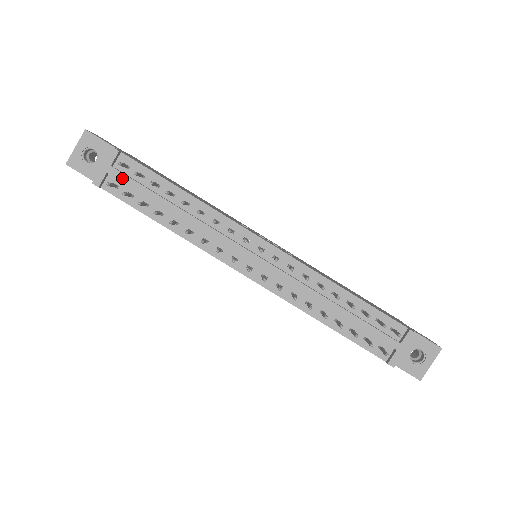
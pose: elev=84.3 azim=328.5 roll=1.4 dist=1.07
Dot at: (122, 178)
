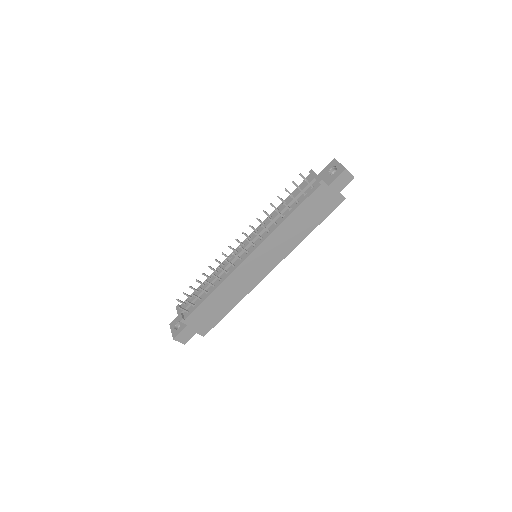
Dot at: (186, 306)
